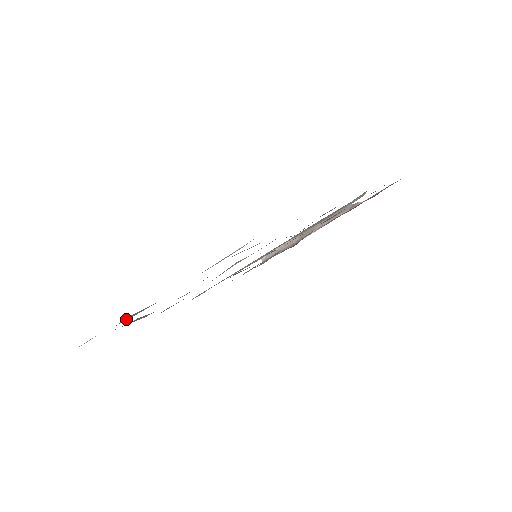
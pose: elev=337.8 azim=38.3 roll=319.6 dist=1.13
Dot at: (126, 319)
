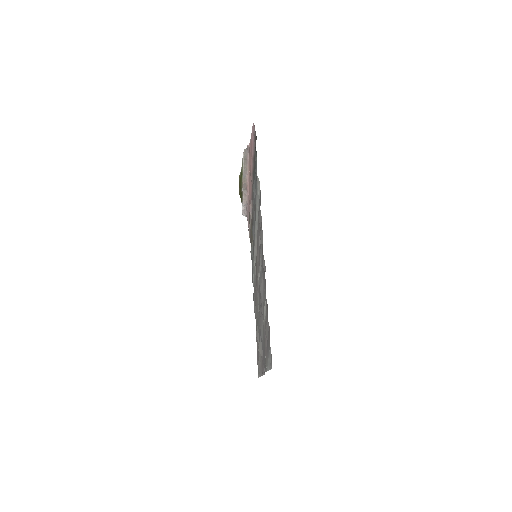
Dot at: (261, 354)
